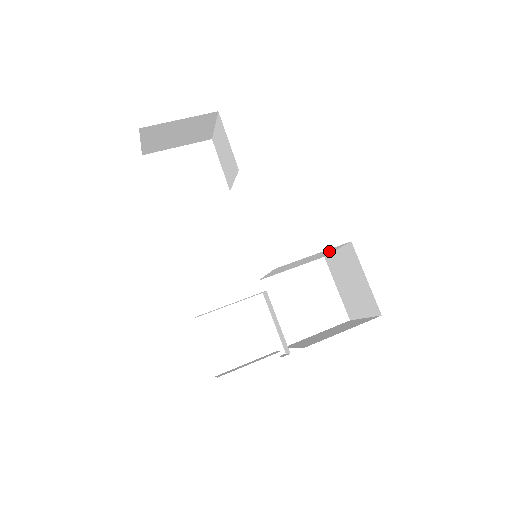
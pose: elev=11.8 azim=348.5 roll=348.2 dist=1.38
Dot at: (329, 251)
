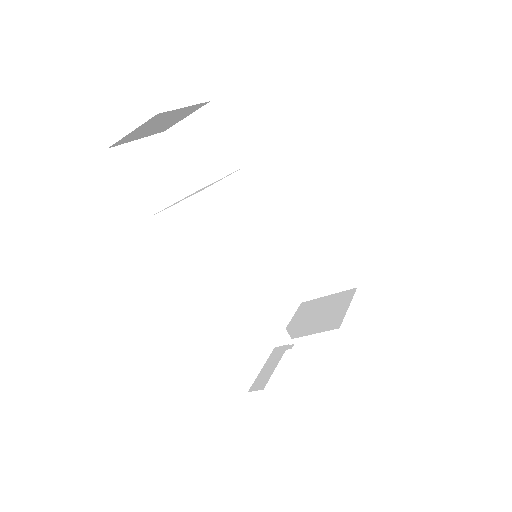
Dot at: occluded
